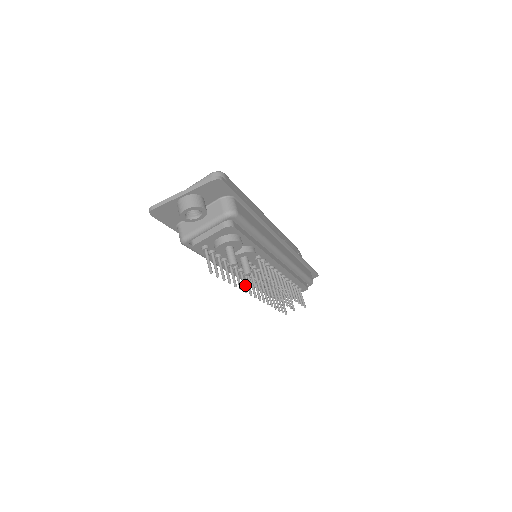
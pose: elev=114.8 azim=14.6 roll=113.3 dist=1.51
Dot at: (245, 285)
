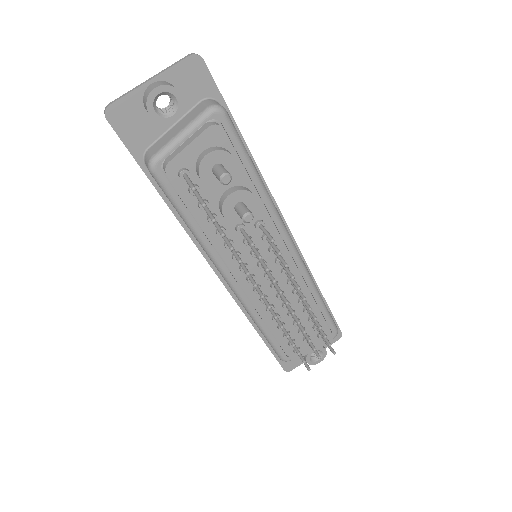
Dot at: (245, 267)
